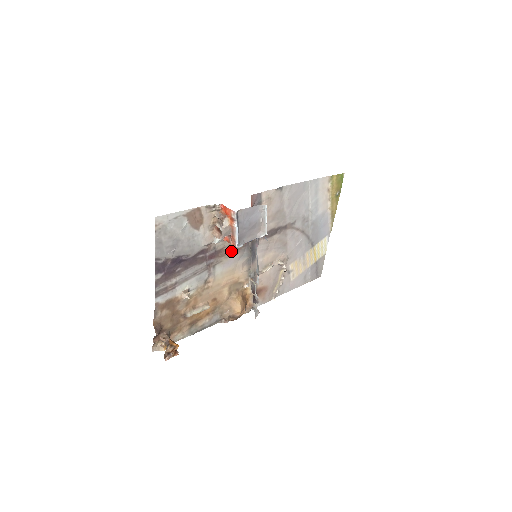
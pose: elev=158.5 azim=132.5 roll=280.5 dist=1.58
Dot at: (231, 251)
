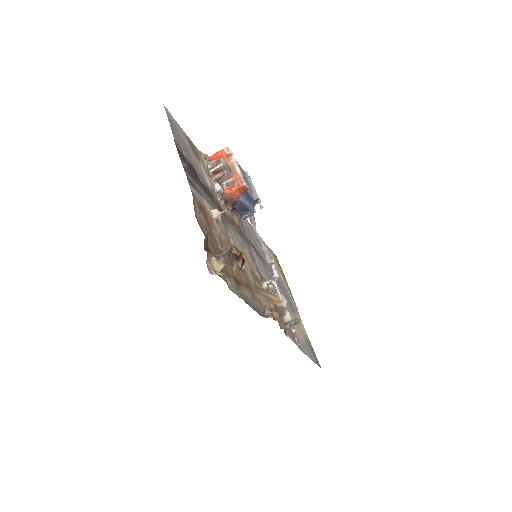
Dot at: (233, 226)
